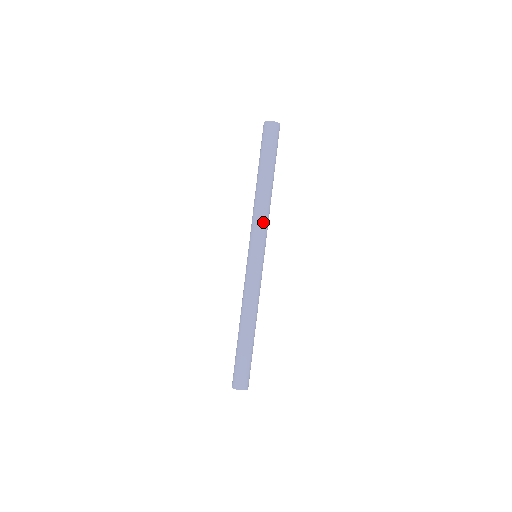
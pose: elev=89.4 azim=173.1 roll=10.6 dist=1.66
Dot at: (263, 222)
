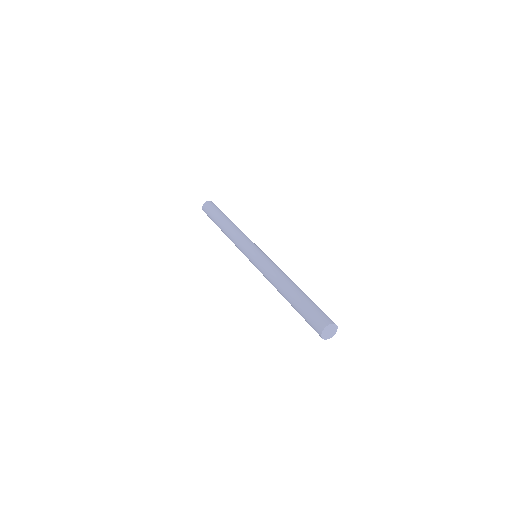
Dot at: (238, 238)
